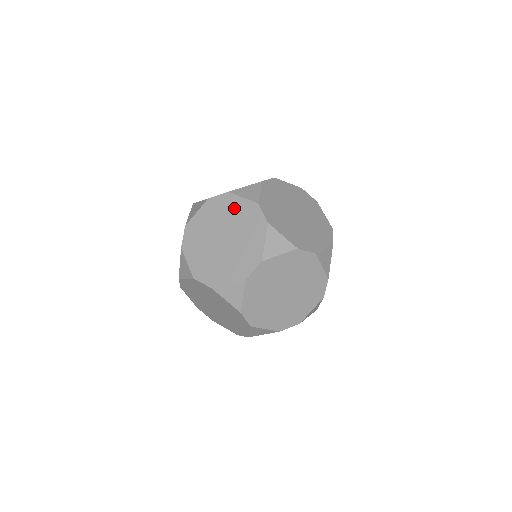
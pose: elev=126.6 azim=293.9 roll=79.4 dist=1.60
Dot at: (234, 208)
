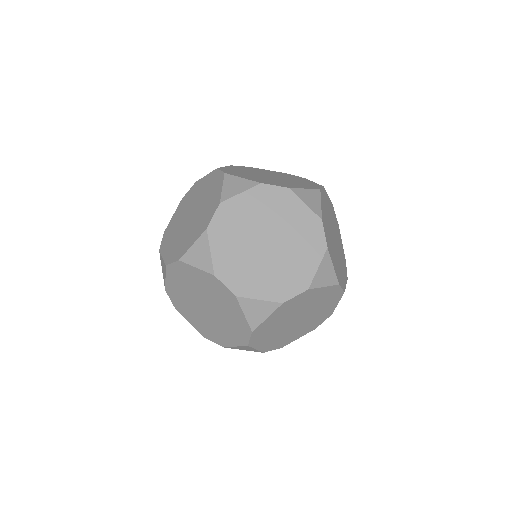
Dot at: (199, 187)
